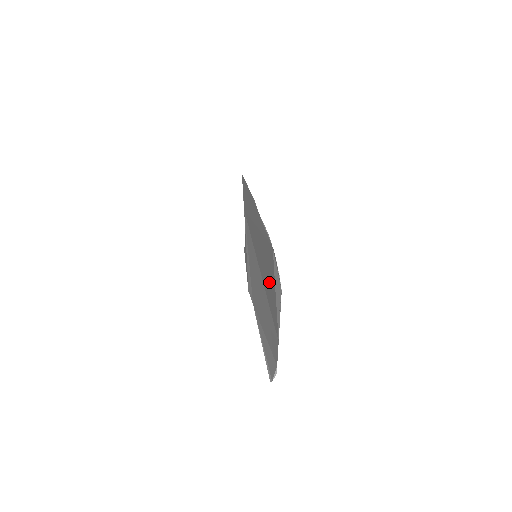
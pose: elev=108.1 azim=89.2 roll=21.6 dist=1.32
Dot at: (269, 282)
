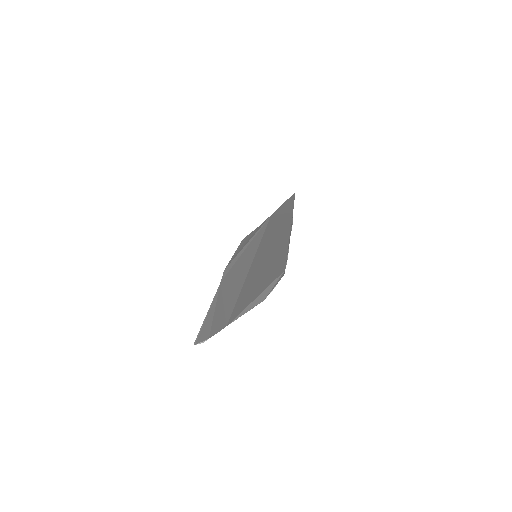
Dot at: (256, 284)
